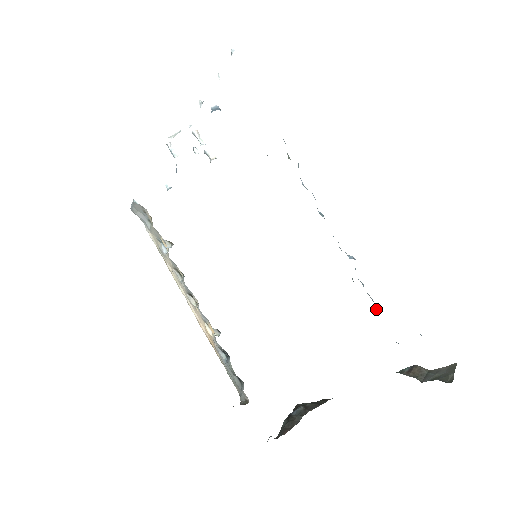
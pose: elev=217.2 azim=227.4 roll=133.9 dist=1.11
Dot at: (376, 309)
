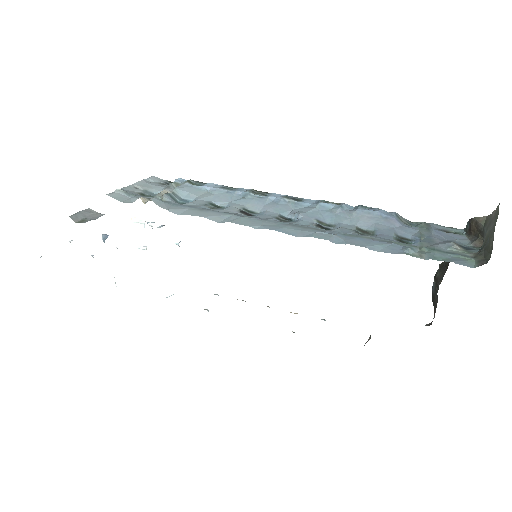
Dot at: (373, 216)
